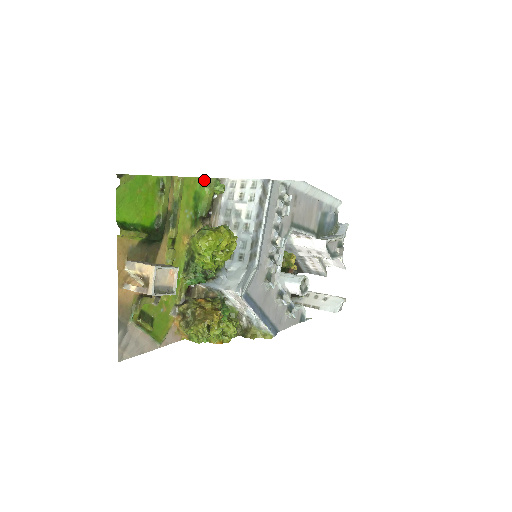
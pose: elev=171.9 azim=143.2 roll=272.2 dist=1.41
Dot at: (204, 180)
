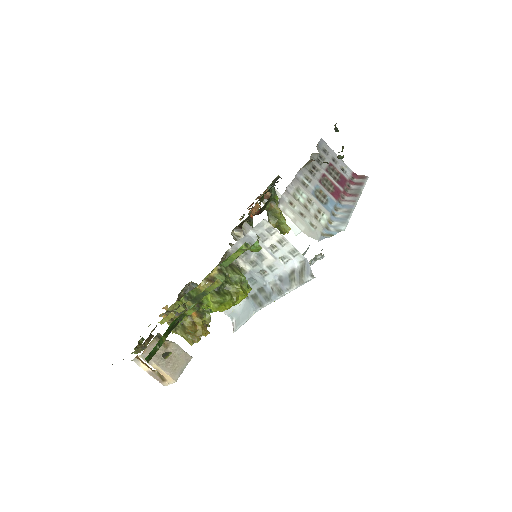
Dot at: (242, 245)
